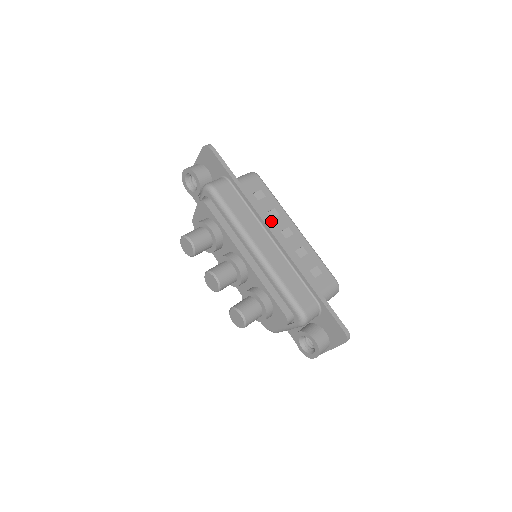
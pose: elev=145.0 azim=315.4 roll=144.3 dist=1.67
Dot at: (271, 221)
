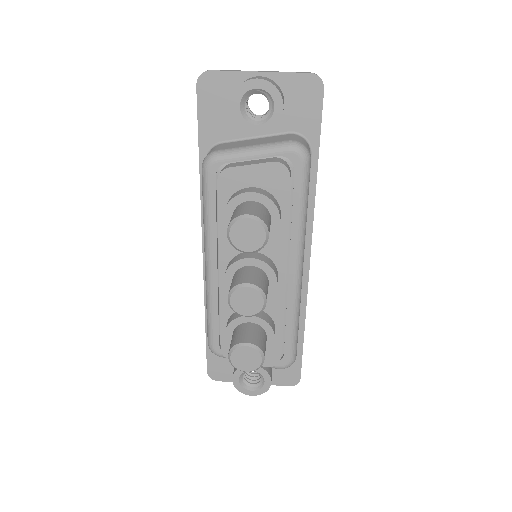
Dot at: occluded
